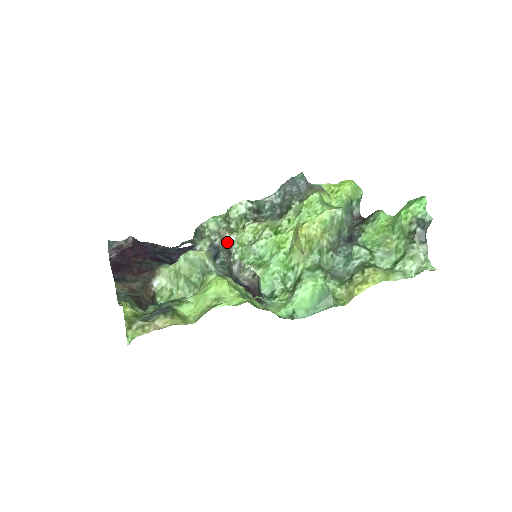
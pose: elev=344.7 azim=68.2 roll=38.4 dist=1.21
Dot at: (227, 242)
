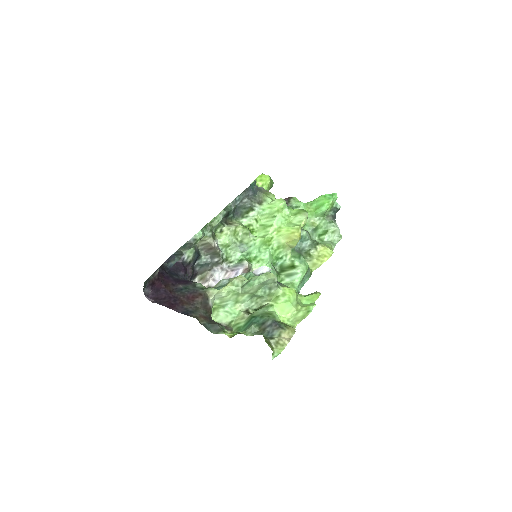
Dot at: (216, 247)
